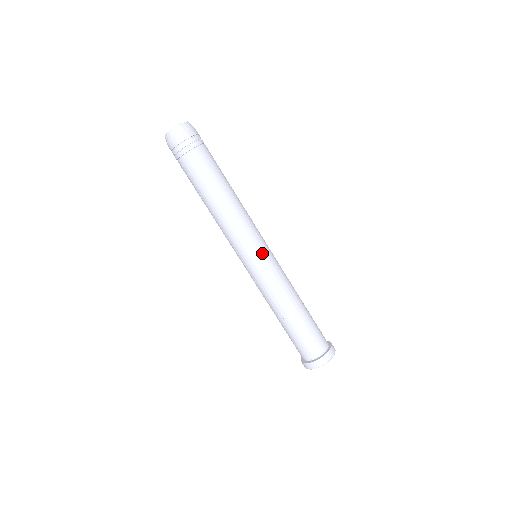
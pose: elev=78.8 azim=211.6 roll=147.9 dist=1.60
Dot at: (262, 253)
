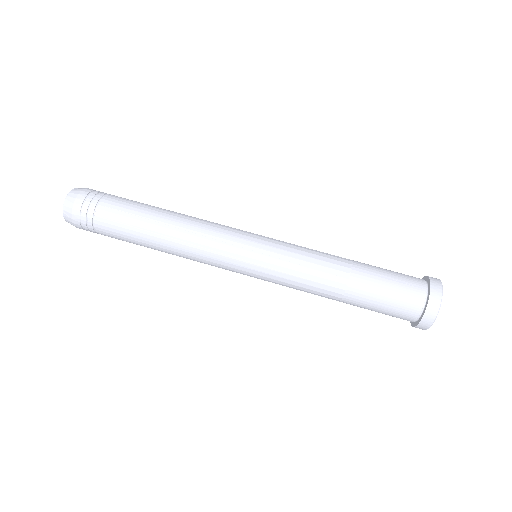
Dot at: occluded
